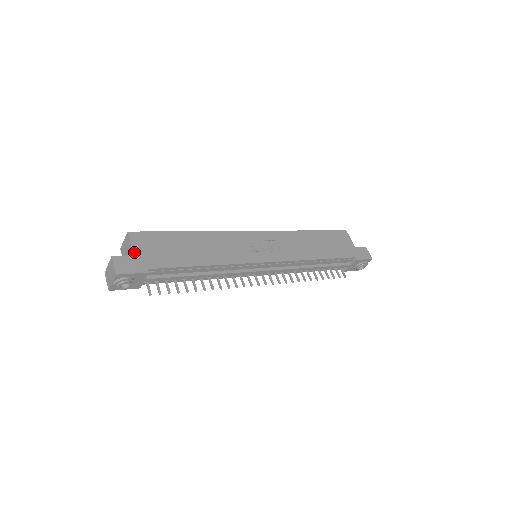
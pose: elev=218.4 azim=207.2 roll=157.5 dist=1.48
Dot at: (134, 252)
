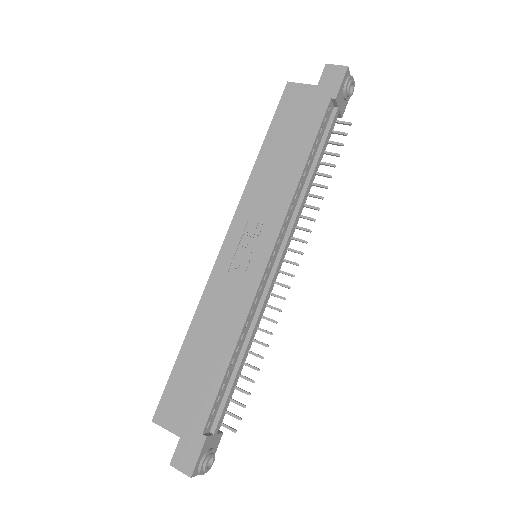
Dot at: (176, 434)
